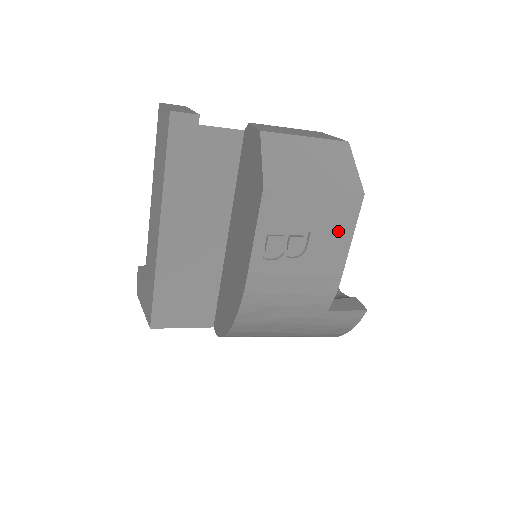
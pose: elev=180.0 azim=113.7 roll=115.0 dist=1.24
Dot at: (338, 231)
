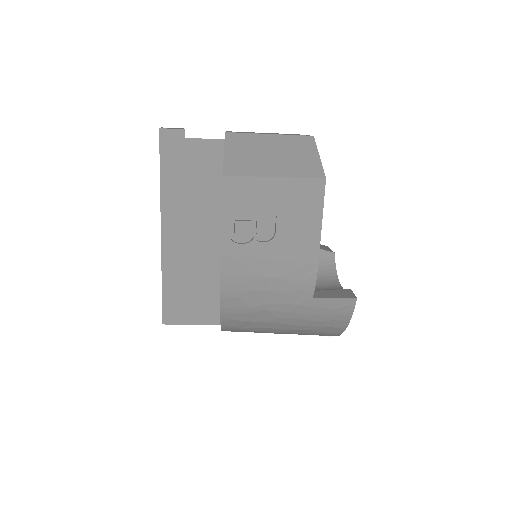
Dot at: (305, 215)
